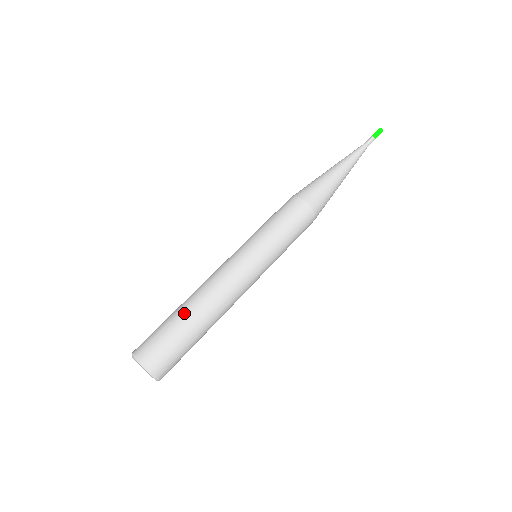
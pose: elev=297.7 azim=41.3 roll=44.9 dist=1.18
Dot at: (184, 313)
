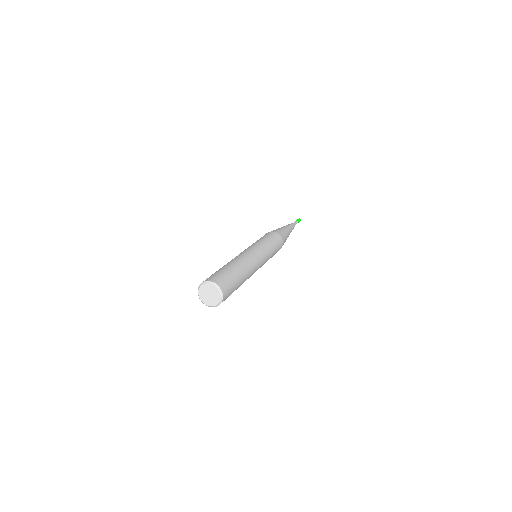
Dot at: (230, 266)
